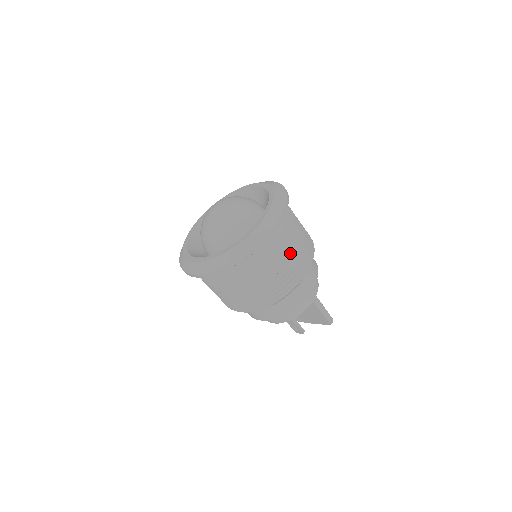
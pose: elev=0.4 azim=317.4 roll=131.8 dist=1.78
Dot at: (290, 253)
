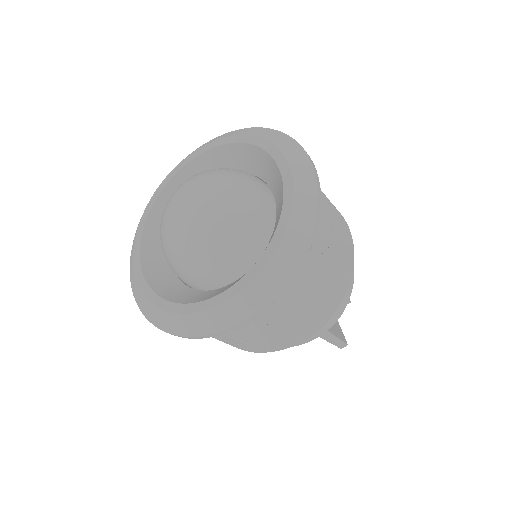
Dot at: (273, 328)
